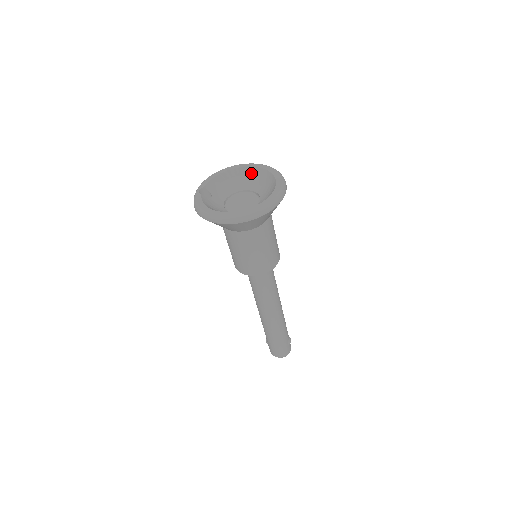
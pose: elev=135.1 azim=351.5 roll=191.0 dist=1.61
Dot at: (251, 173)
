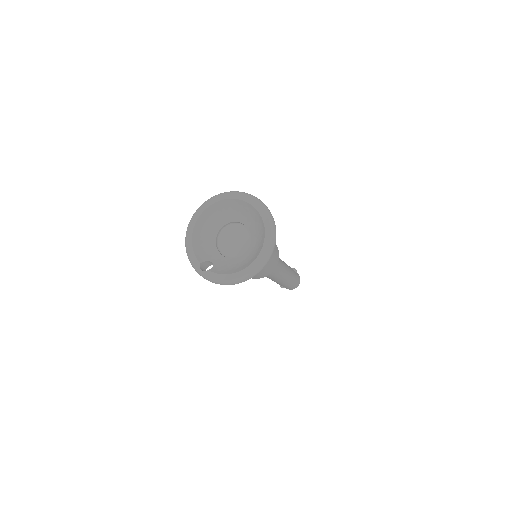
Dot at: (210, 214)
